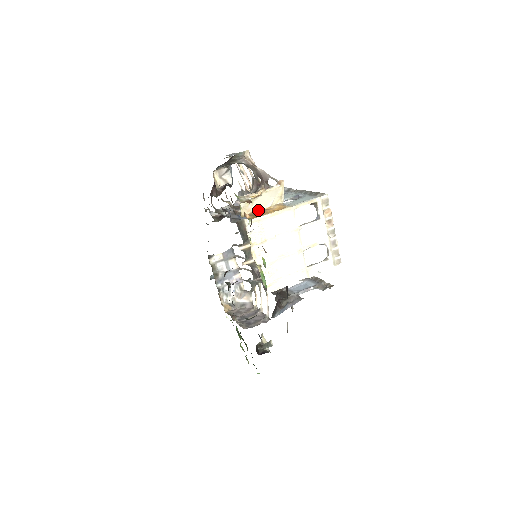
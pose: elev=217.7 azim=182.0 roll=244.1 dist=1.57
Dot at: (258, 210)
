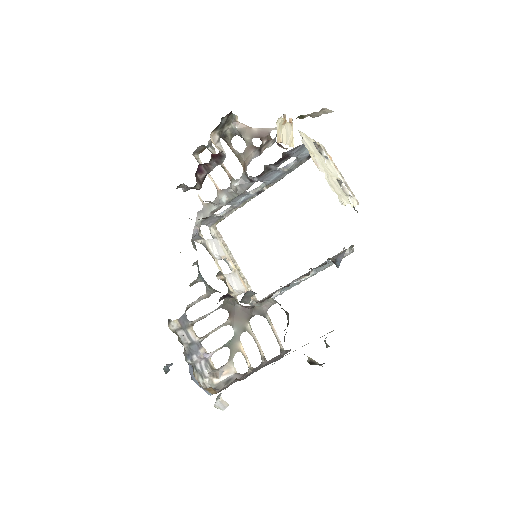
Dot at: (284, 143)
